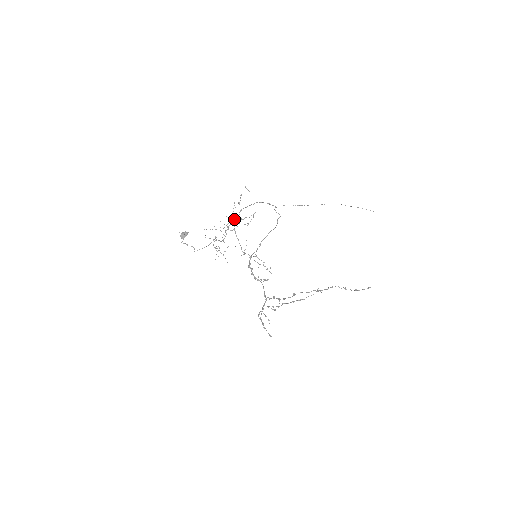
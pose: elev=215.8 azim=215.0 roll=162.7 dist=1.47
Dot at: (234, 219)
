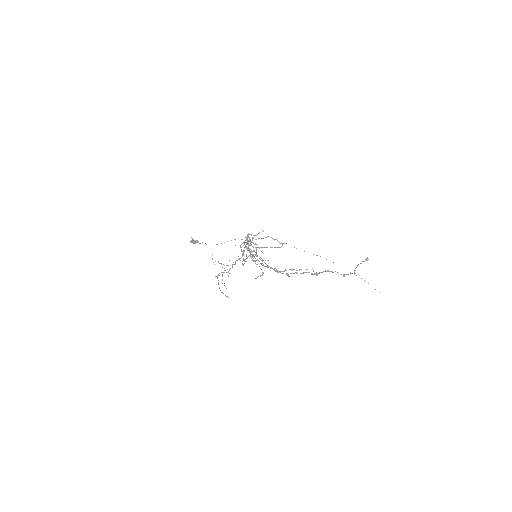
Dot at: occluded
